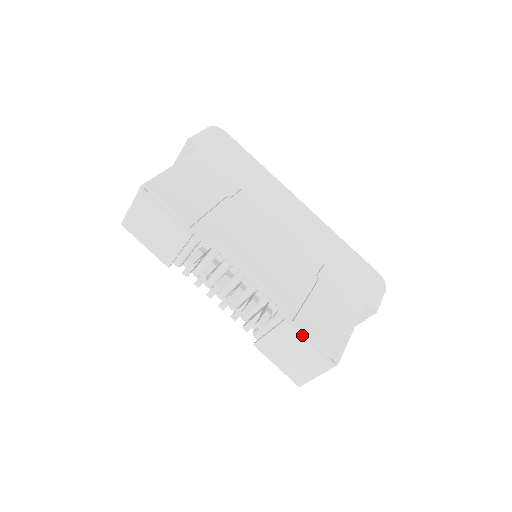
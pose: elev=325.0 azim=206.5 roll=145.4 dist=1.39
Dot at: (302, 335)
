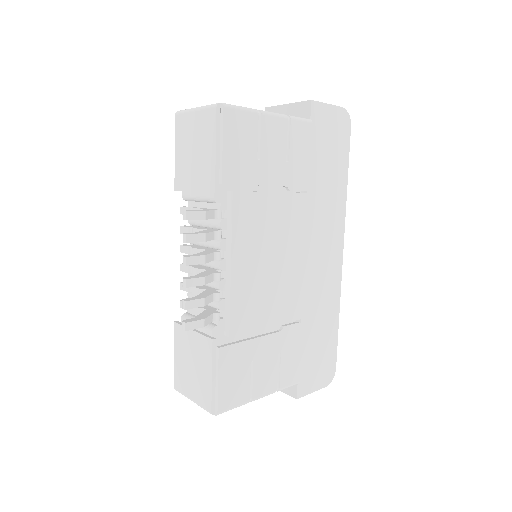
Dot at: (213, 365)
